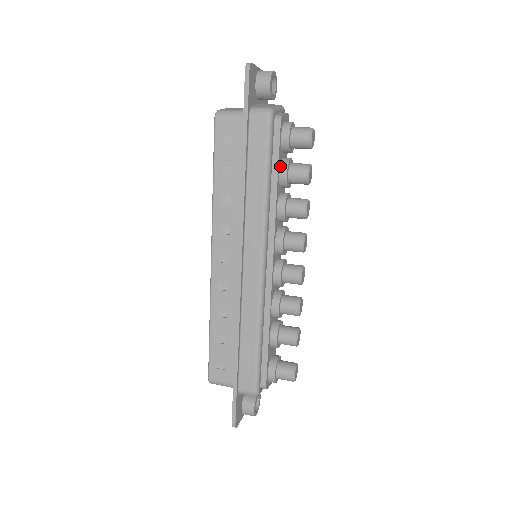
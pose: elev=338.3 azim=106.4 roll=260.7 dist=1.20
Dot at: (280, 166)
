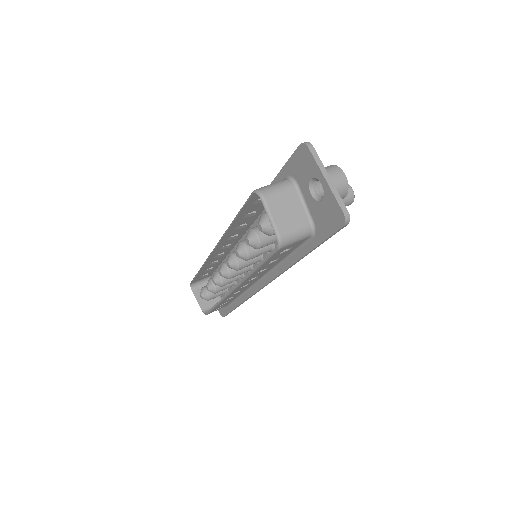
Dot at: occluded
